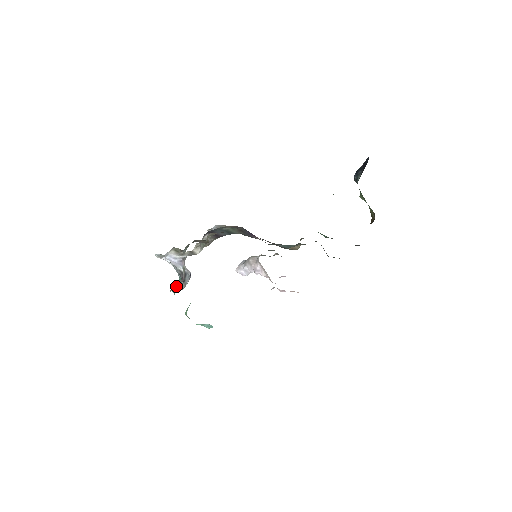
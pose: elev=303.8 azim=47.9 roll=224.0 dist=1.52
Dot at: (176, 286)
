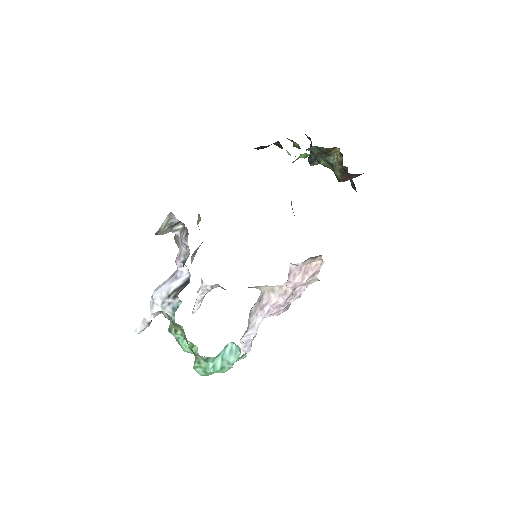
Dot at: occluded
